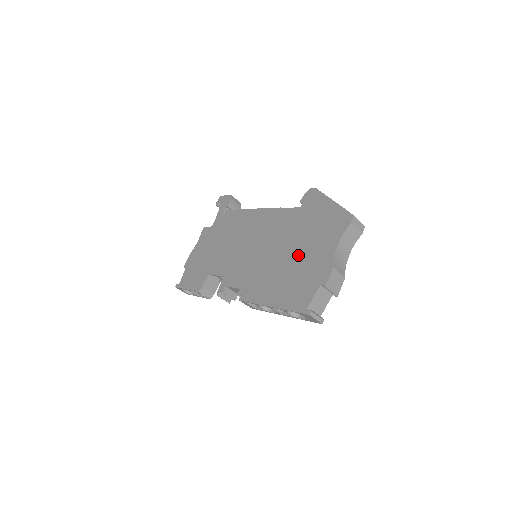
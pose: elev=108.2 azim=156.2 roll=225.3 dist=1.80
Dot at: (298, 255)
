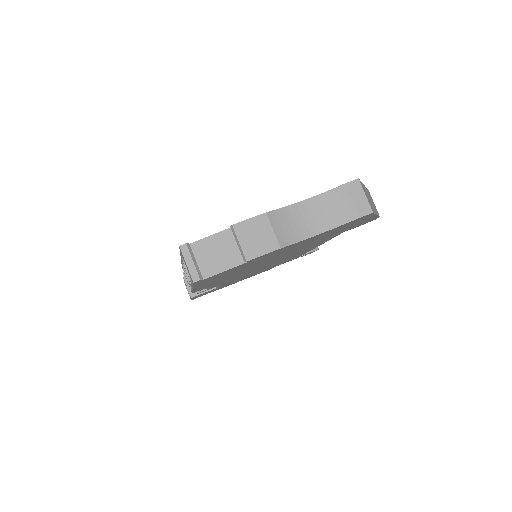
Dot at: occluded
